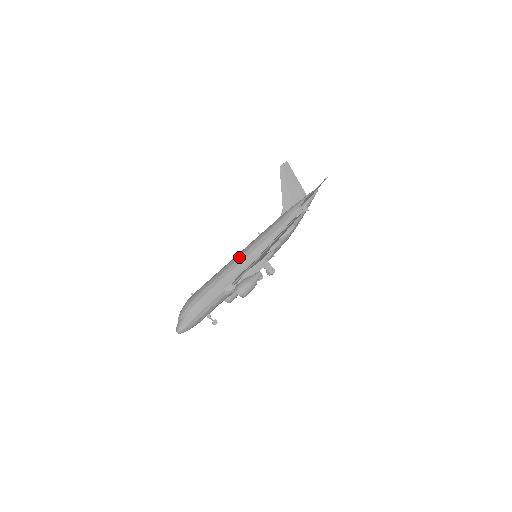
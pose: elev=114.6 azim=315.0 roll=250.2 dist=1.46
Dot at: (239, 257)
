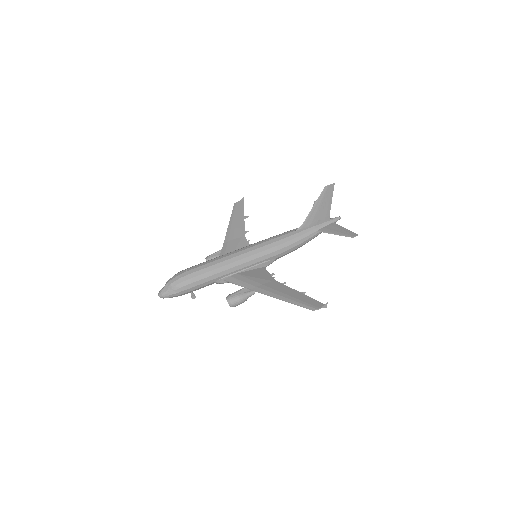
Dot at: (243, 258)
